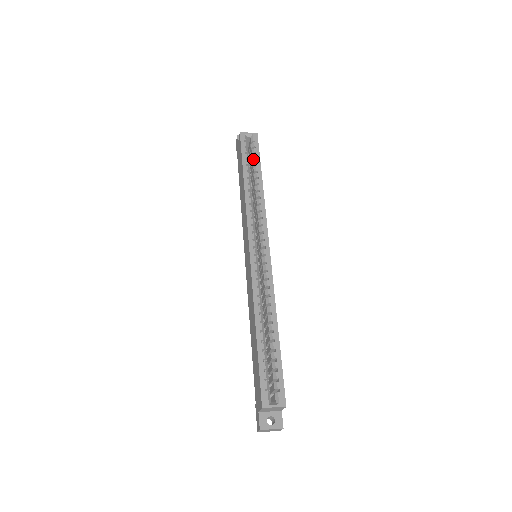
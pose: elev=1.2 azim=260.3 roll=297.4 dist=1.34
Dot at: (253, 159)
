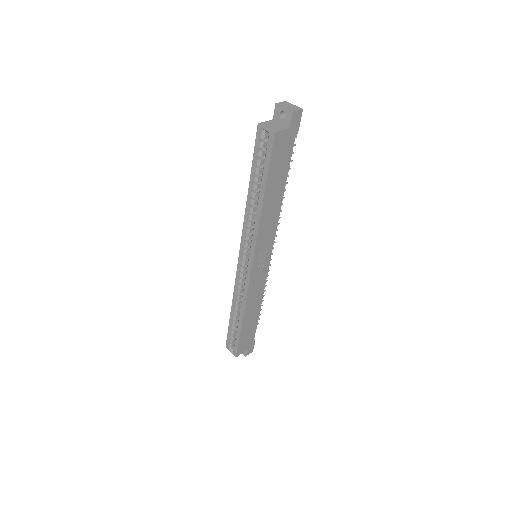
Dot at: (264, 168)
